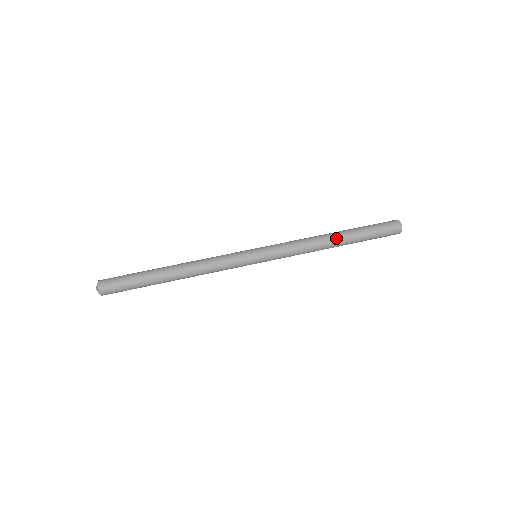
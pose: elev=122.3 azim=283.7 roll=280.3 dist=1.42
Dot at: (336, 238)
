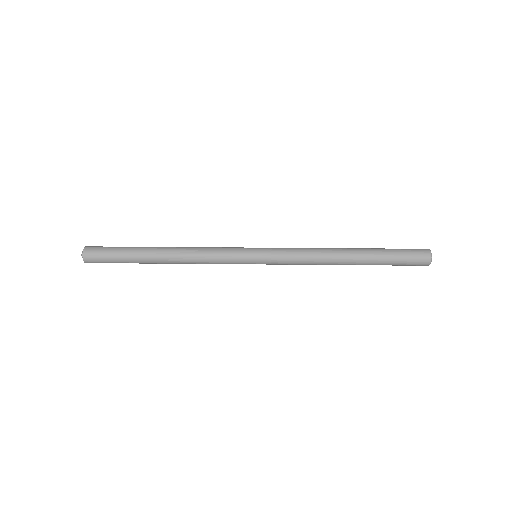
Dot at: (350, 256)
